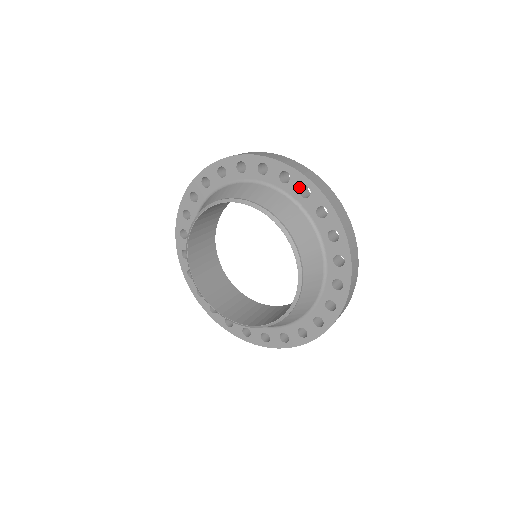
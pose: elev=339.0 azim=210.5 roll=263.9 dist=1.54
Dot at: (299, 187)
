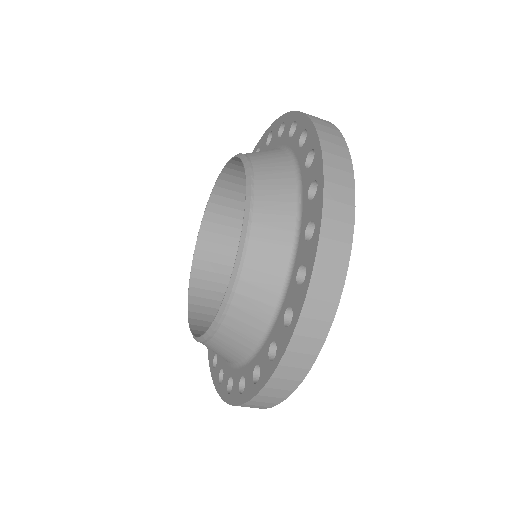
Dot at: (289, 128)
